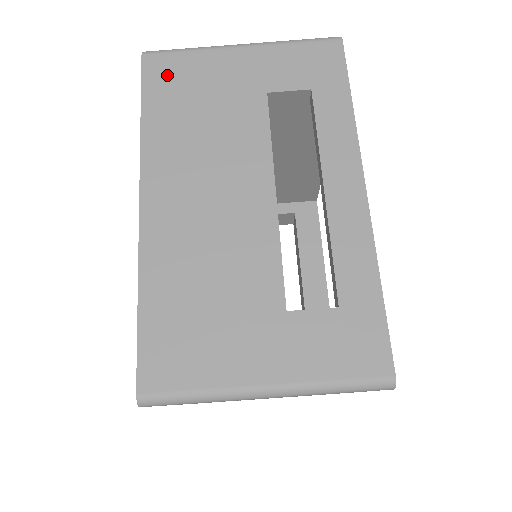
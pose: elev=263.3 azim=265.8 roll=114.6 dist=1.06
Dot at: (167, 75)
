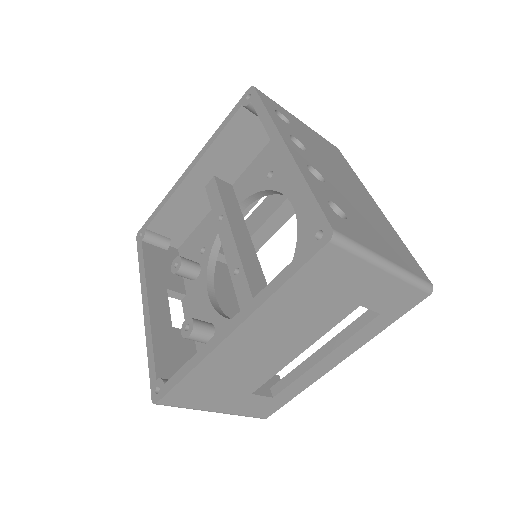
Dot at: (327, 266)
